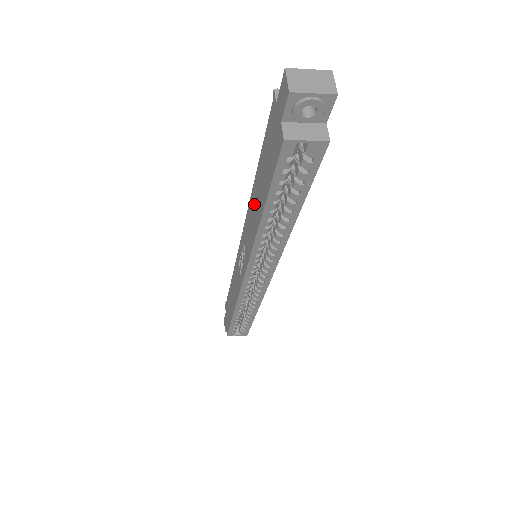
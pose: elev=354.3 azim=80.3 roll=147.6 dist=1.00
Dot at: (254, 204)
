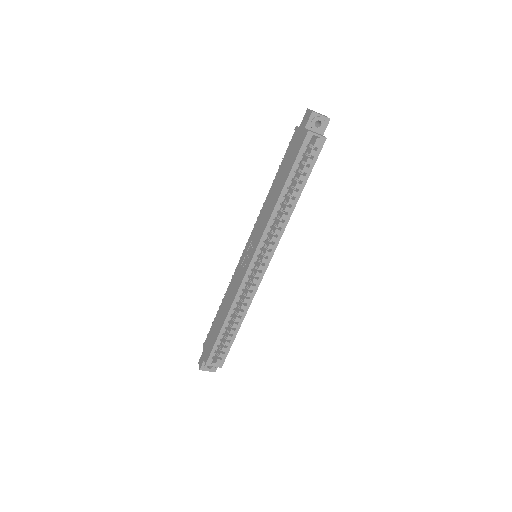
Dot at: (270, 198)
